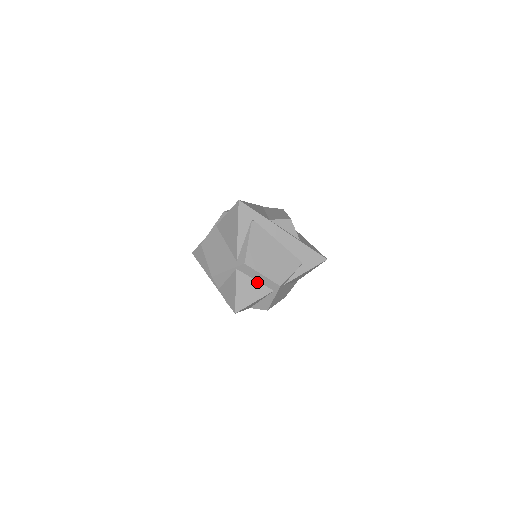
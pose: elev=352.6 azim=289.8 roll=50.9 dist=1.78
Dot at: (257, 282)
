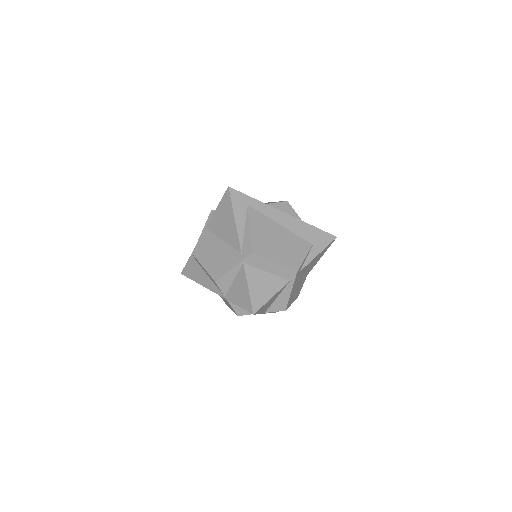
Dot at: (269, 274)
